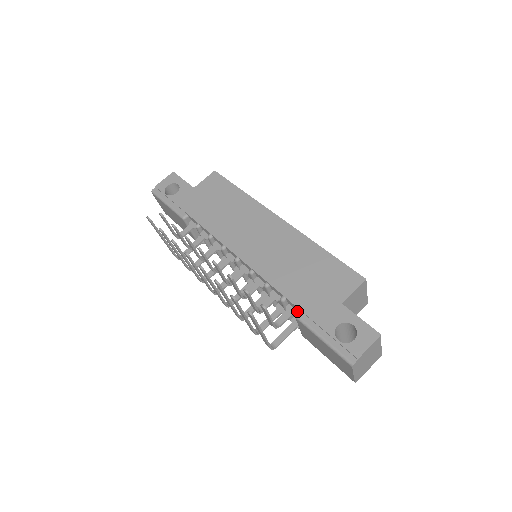
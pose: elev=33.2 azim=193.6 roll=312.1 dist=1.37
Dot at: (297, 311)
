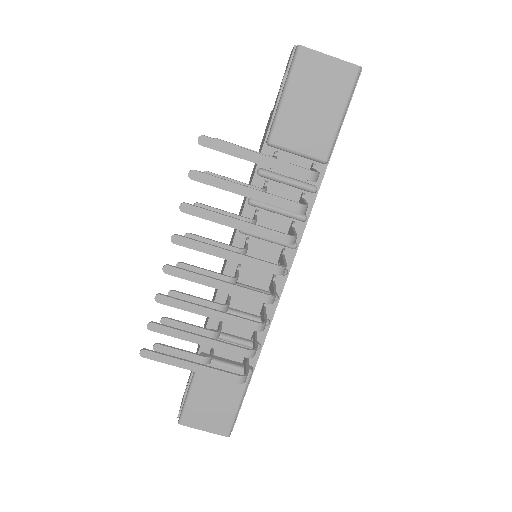
Dot at: (274, 153)
